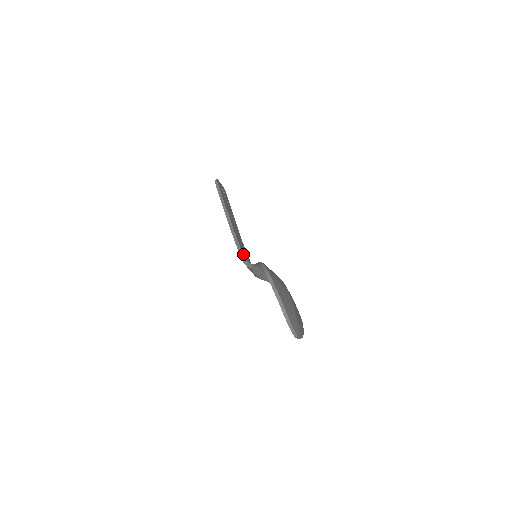
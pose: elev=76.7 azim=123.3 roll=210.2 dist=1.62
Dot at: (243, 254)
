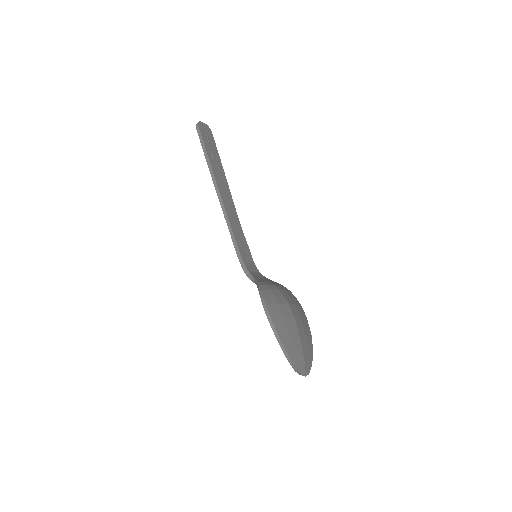
Dot at: (241, 257)
